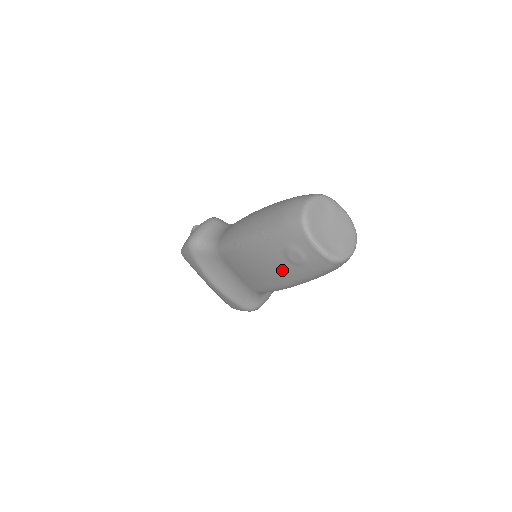
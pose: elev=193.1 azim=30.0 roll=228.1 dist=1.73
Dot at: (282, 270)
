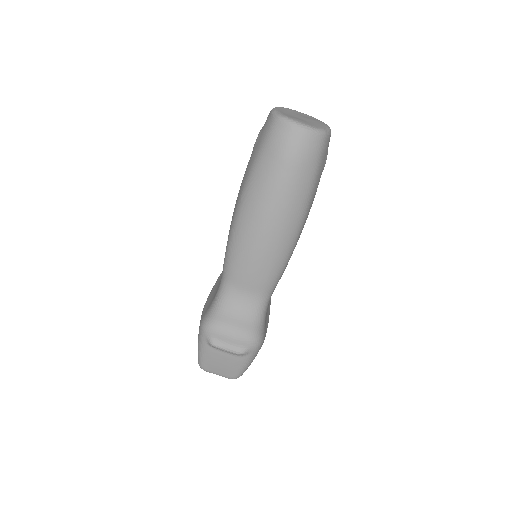
Dot at: occluded
